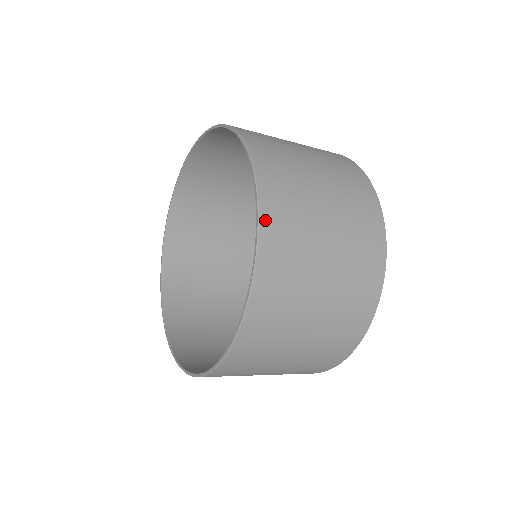
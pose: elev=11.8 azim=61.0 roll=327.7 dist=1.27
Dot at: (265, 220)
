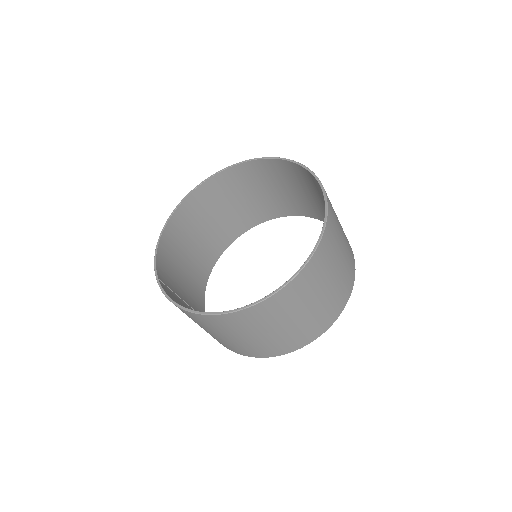
Dot at: (329, 215)
